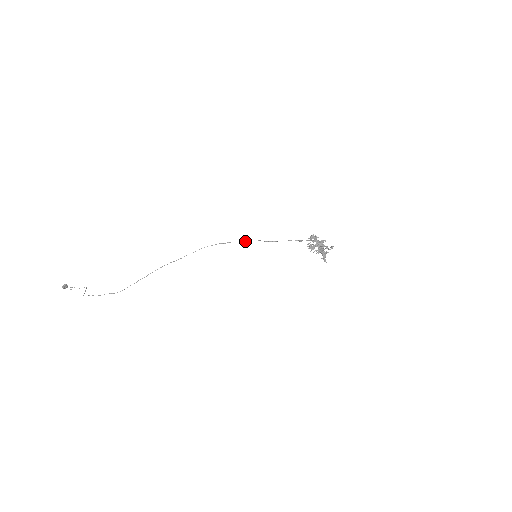
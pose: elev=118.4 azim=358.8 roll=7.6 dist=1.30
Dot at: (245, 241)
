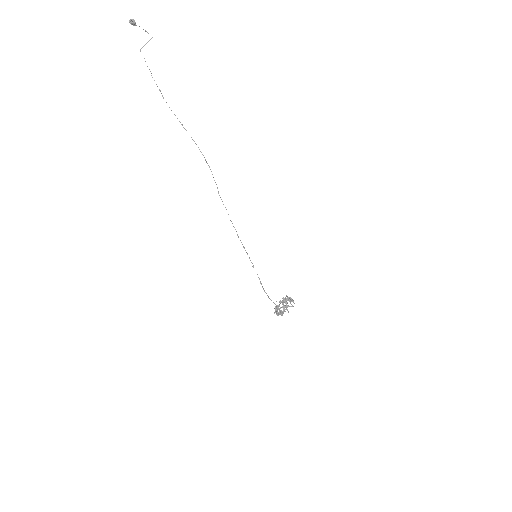
Dot at: occluded
